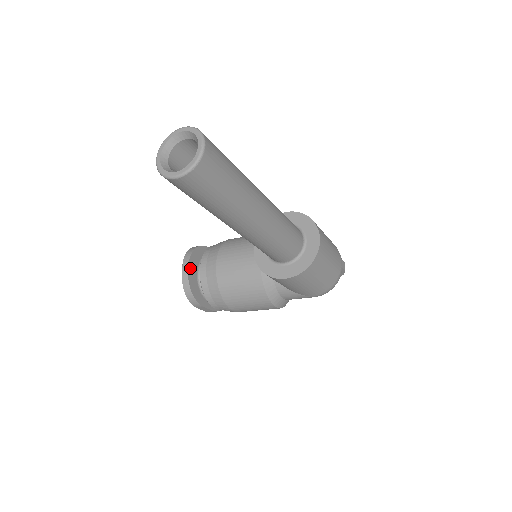
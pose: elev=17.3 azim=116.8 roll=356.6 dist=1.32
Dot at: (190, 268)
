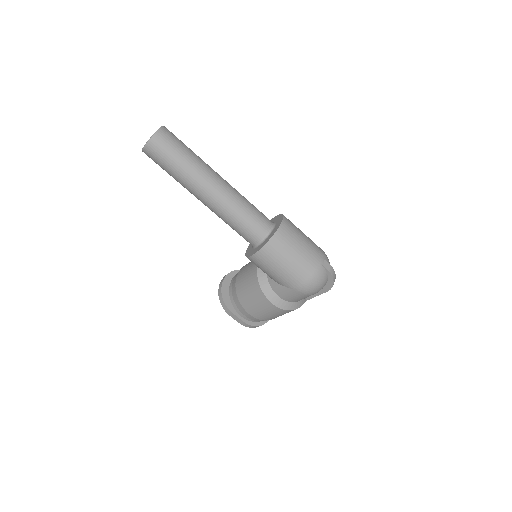
Dot at: (226, 280)
